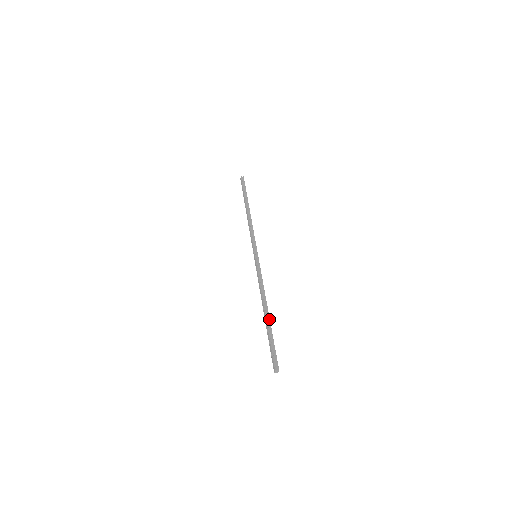
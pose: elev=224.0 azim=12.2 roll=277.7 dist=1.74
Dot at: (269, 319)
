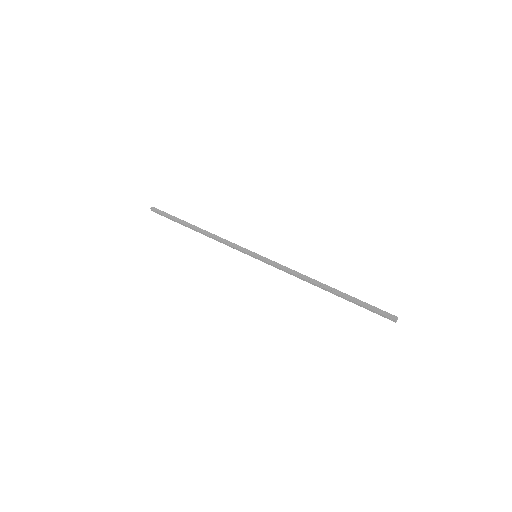
Dot at: (337, 290)
